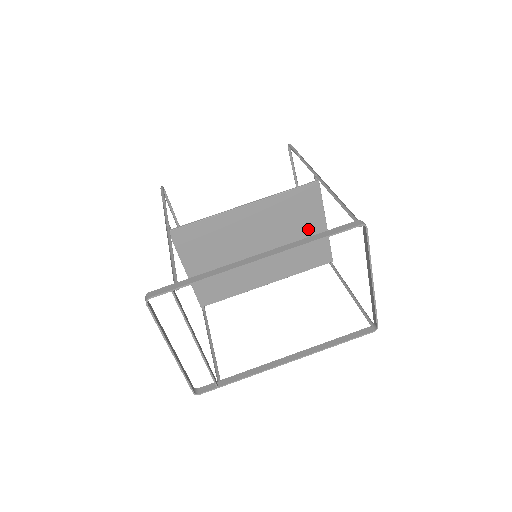
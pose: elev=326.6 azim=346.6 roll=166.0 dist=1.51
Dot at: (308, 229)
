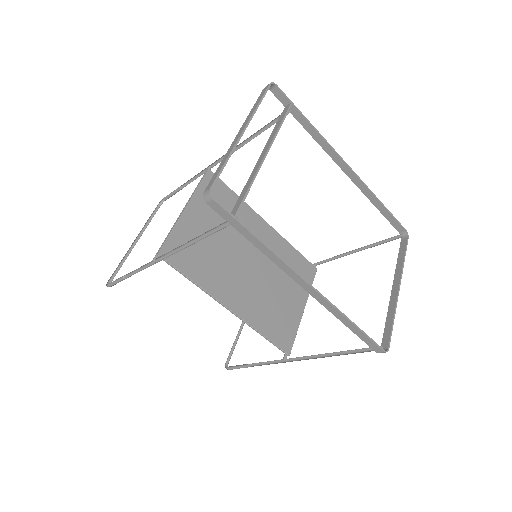
Dot at: (291, 297)
